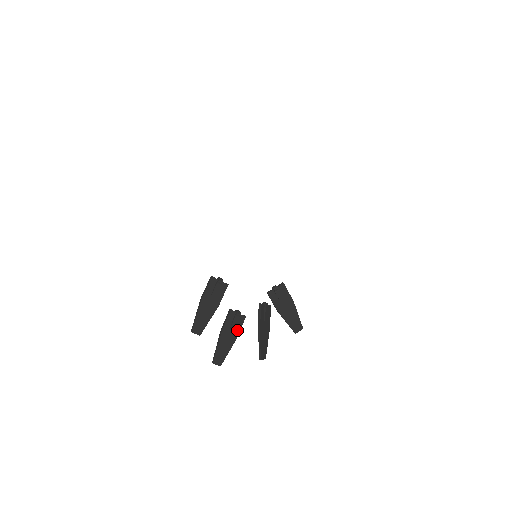
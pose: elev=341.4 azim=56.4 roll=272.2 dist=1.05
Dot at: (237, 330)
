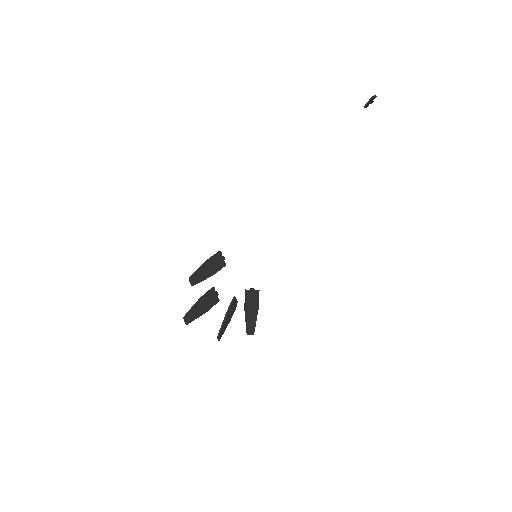
Dot at: (210, 306)
